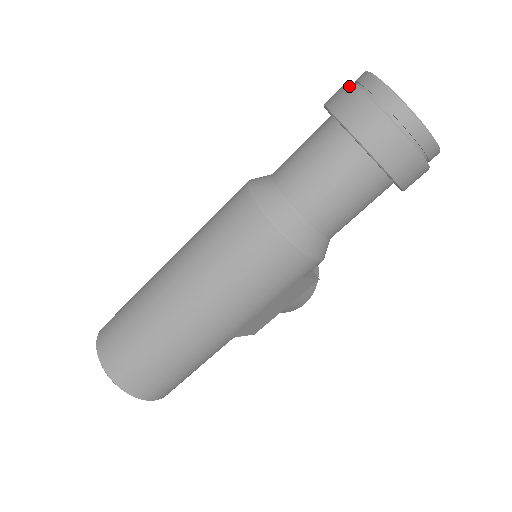
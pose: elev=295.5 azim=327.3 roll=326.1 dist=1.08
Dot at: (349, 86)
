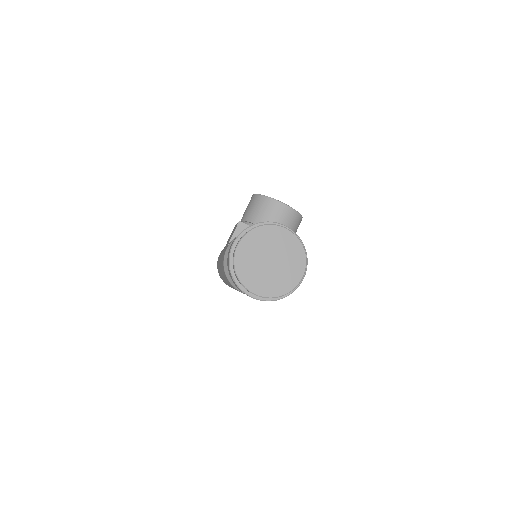
Dot at: (233, 281)
